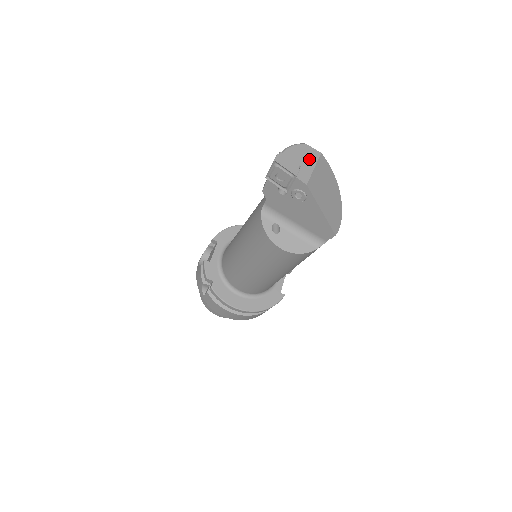
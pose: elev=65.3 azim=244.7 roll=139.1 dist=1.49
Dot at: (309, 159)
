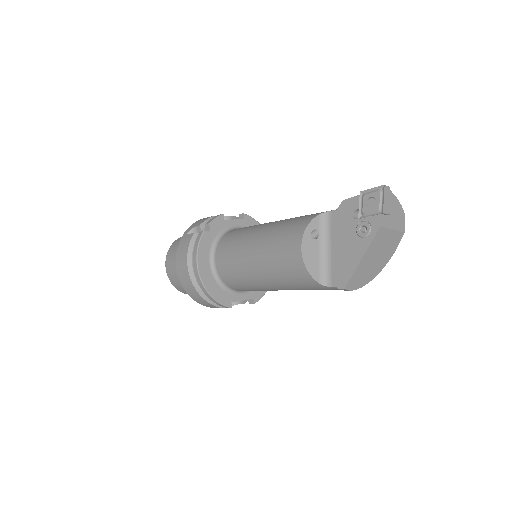
Dot at: (397, 221)
